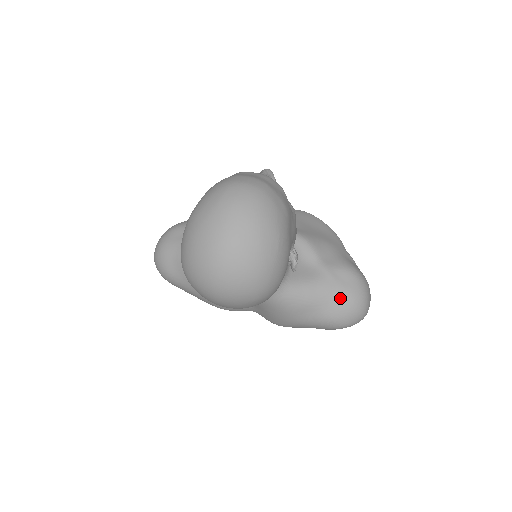
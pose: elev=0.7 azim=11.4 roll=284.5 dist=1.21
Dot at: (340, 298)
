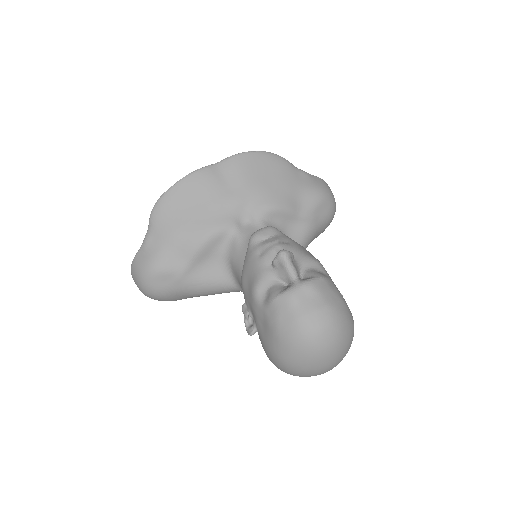
Dot at: (324, 225)
